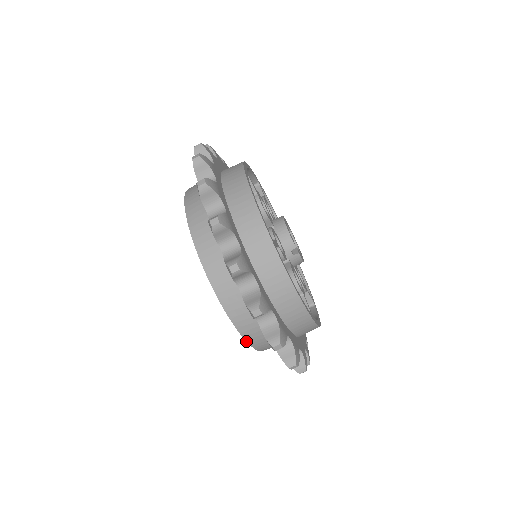
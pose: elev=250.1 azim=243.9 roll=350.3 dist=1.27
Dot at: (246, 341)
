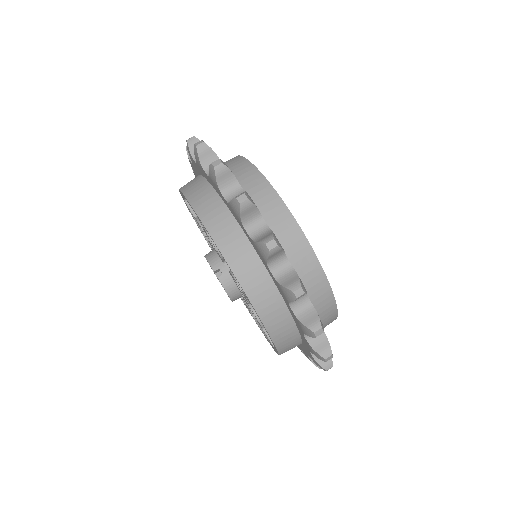
Dot at: (242, 288)
